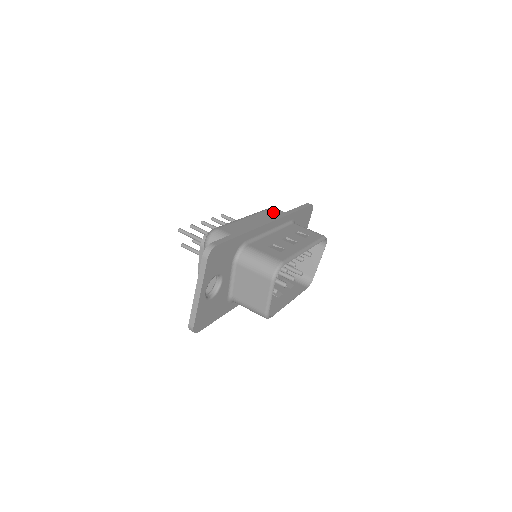
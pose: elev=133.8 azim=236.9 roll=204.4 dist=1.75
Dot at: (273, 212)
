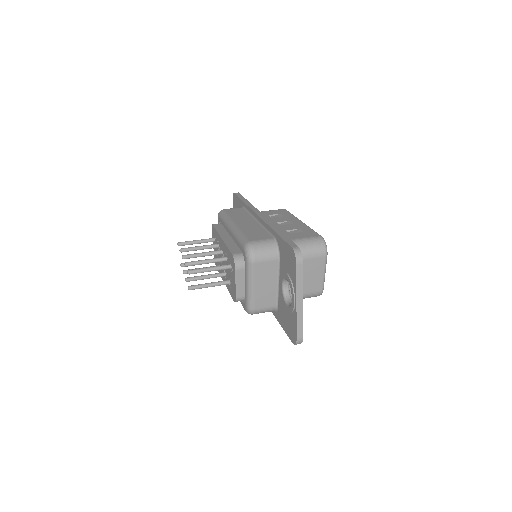
Dot at: (233, 212)
